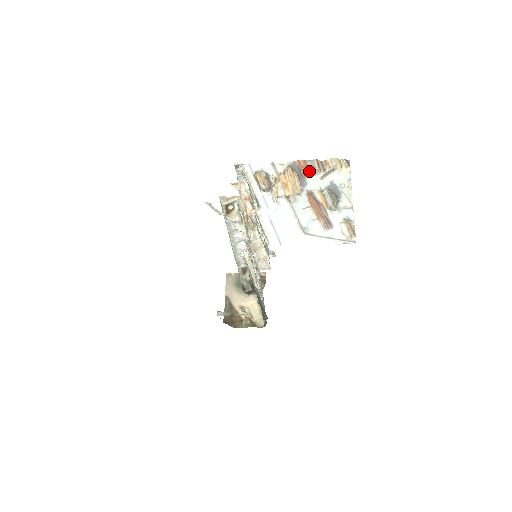
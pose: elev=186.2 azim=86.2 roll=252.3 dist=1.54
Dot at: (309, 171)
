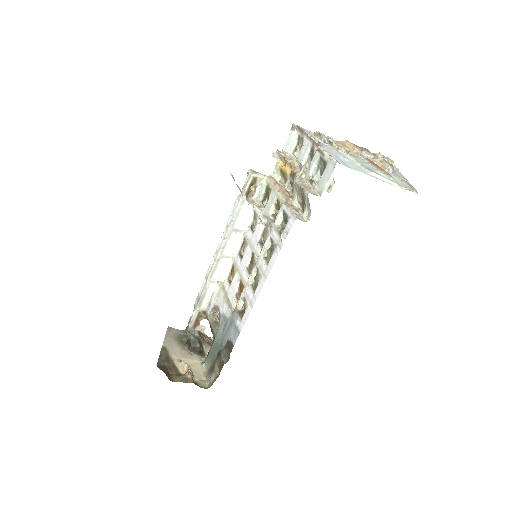
Dot at: (362, 150)
